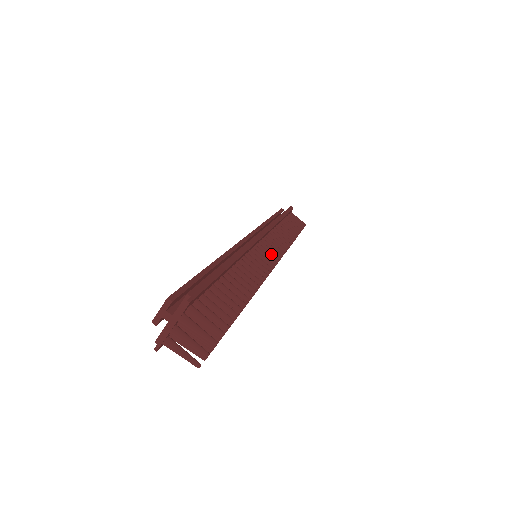
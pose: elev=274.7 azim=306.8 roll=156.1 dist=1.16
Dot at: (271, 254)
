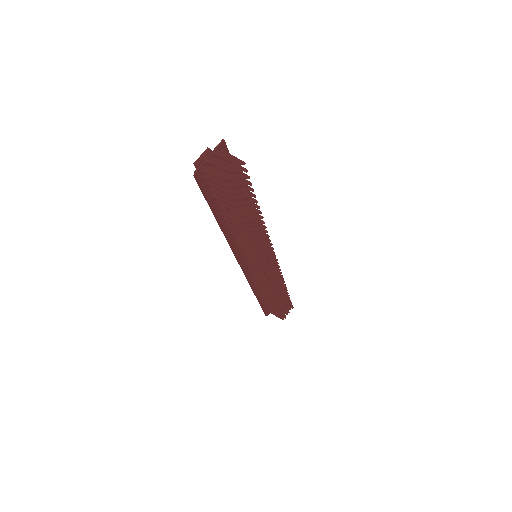
Dot at: occluded
